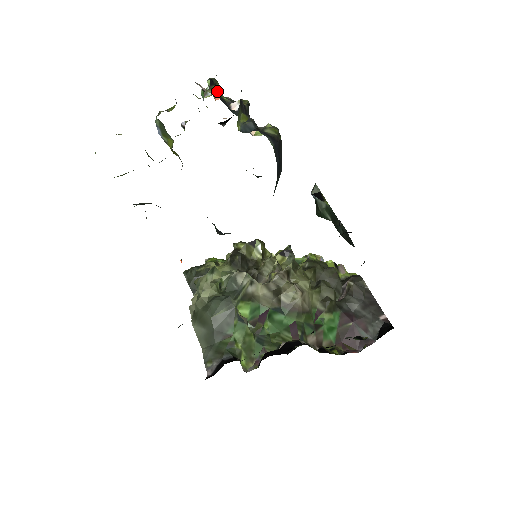
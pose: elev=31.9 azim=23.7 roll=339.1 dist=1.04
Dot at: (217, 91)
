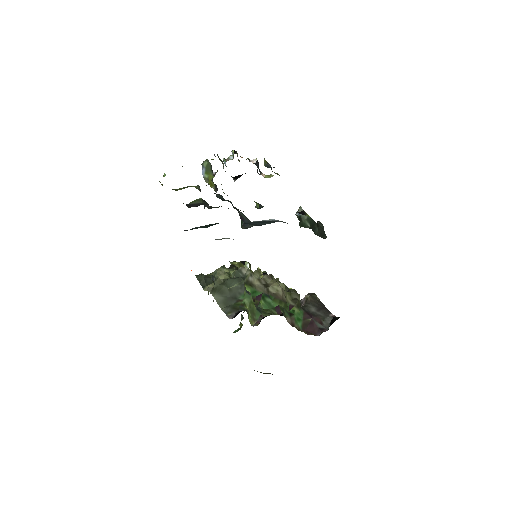
Dot at: occluded
